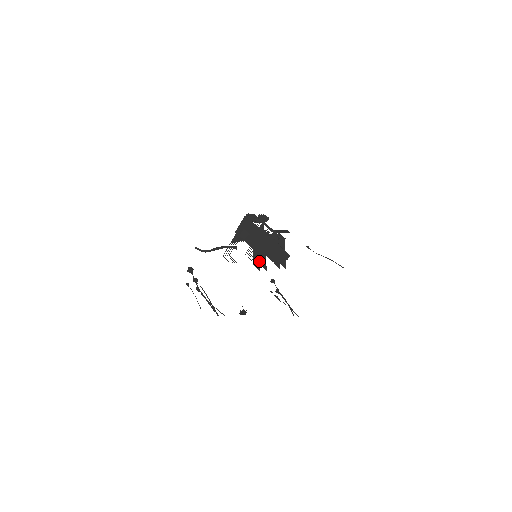
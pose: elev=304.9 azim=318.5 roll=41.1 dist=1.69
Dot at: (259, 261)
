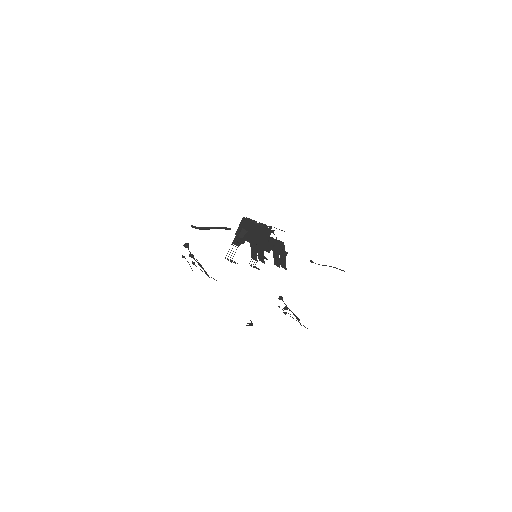
Dot at: (256, 252)
